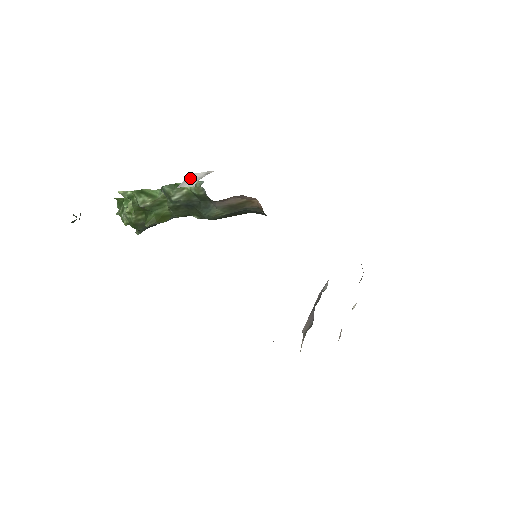
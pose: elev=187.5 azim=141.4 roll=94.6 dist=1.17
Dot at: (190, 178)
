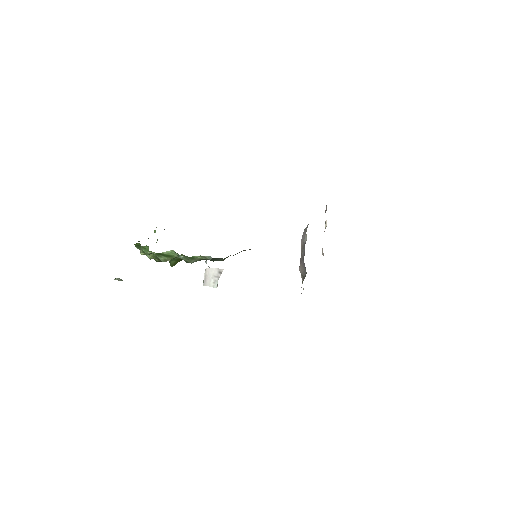
Dot at: (208, 274)
